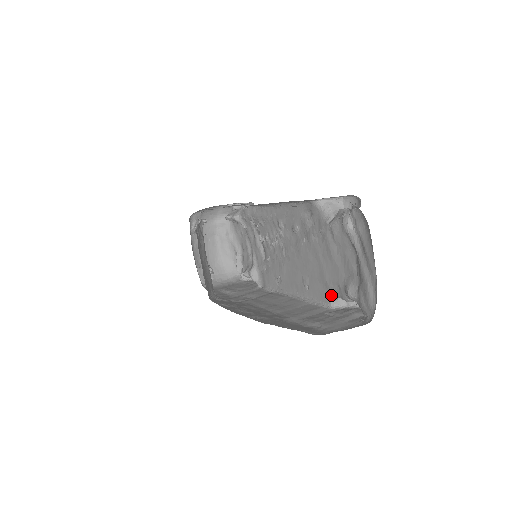
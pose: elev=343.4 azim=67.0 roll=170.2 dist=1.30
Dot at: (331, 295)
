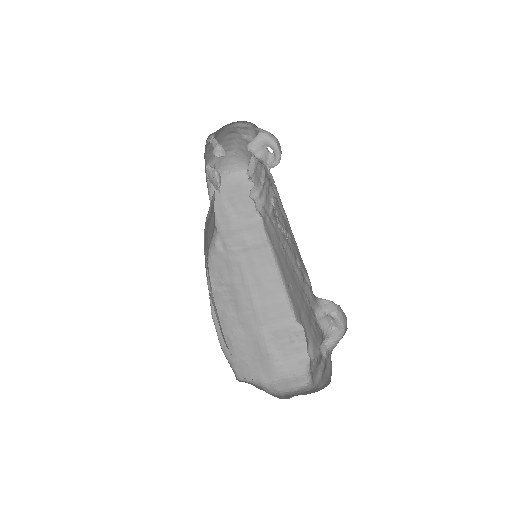
Dot at: (301, 323)
